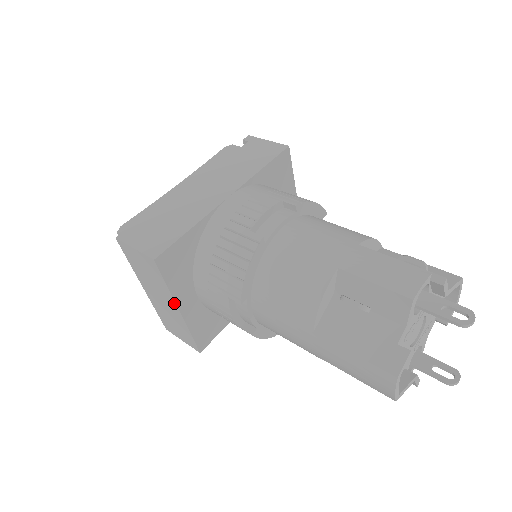
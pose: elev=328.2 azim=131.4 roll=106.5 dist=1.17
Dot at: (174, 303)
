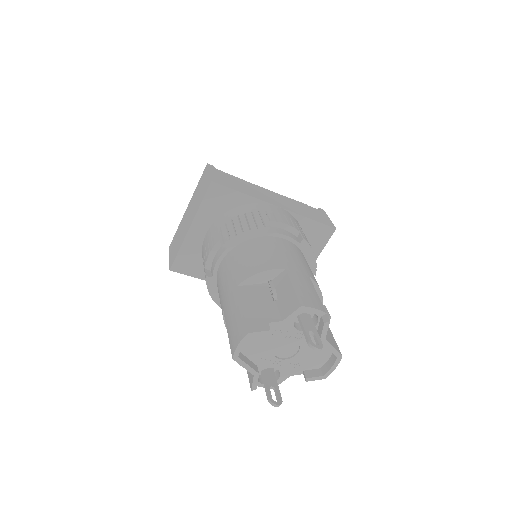
Dot at: (193, 220)
